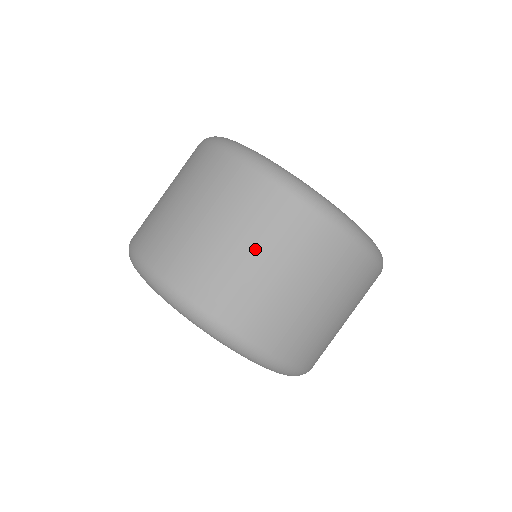
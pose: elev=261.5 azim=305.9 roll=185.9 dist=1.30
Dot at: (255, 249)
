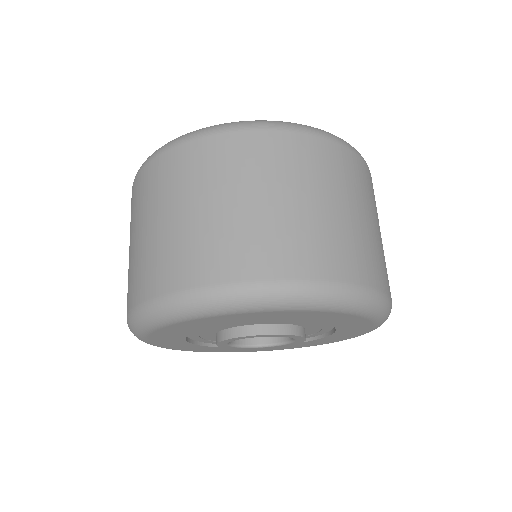
Dot at: (240, 194)
